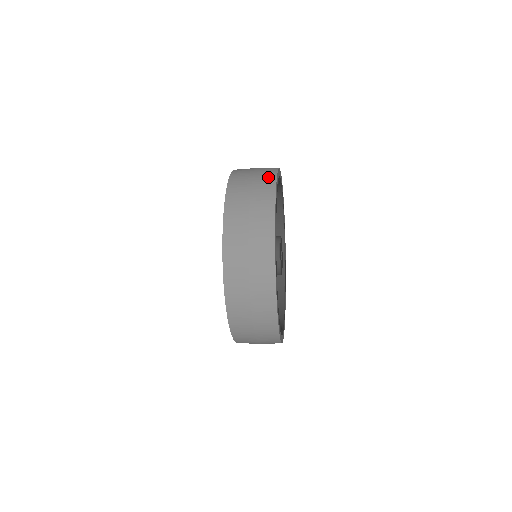
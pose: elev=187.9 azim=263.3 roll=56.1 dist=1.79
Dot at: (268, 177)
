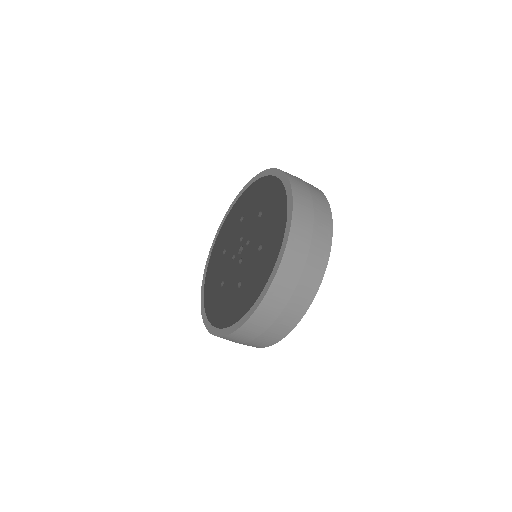
Dot at: occluded
